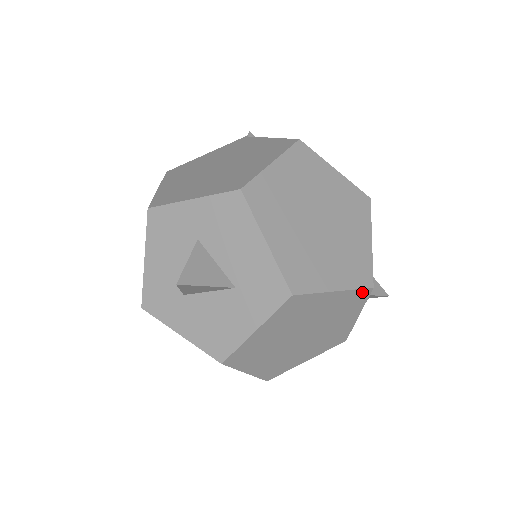
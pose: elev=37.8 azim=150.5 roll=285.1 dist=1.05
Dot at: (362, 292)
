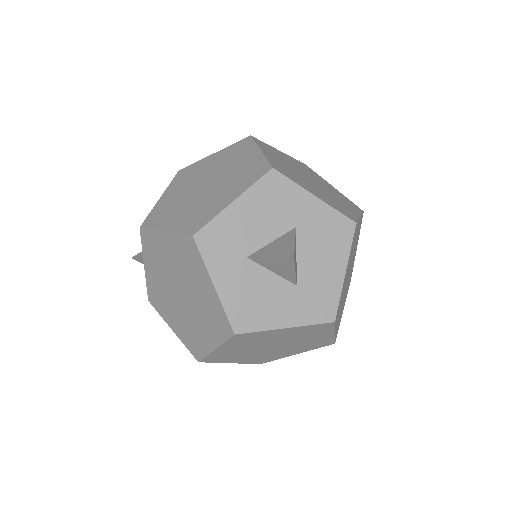
Dot at: (330, 342)
